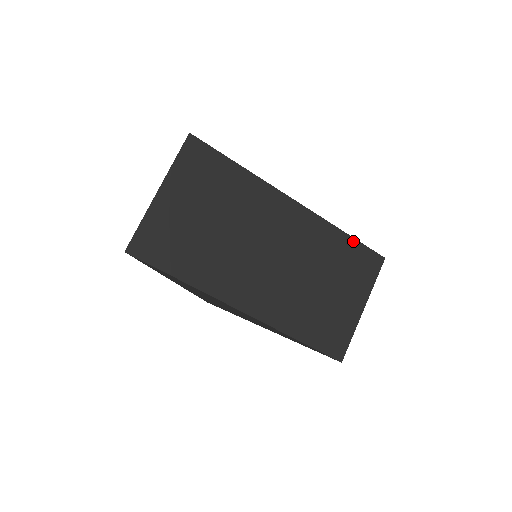
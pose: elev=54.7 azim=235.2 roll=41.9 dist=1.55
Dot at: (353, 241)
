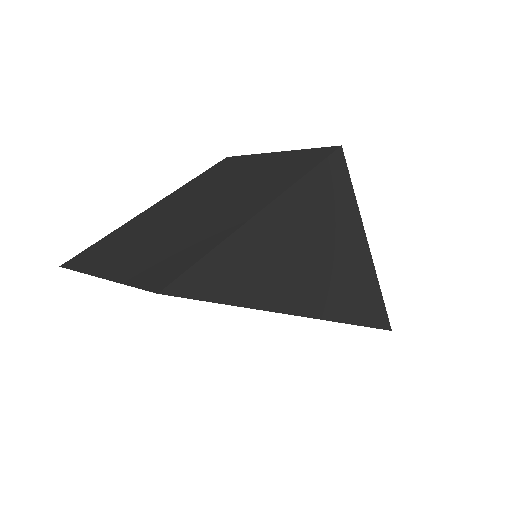
Dot at: occluded
